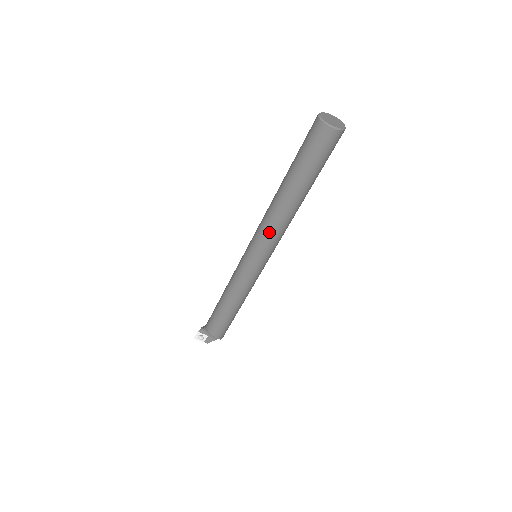
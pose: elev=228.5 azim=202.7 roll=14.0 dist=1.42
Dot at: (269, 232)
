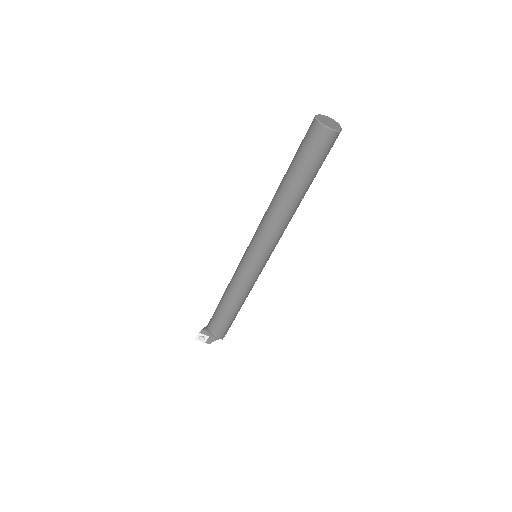
Dot at: (269, 232)
